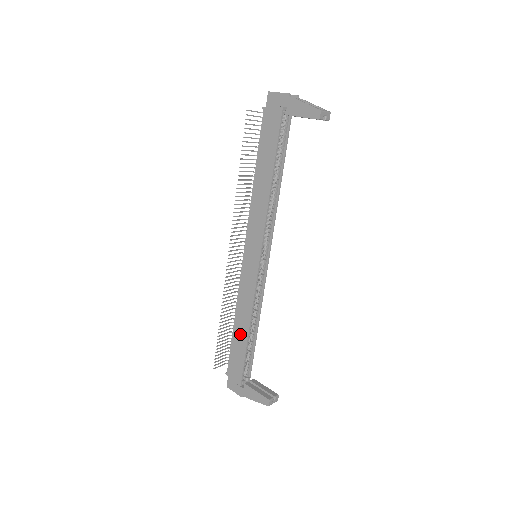
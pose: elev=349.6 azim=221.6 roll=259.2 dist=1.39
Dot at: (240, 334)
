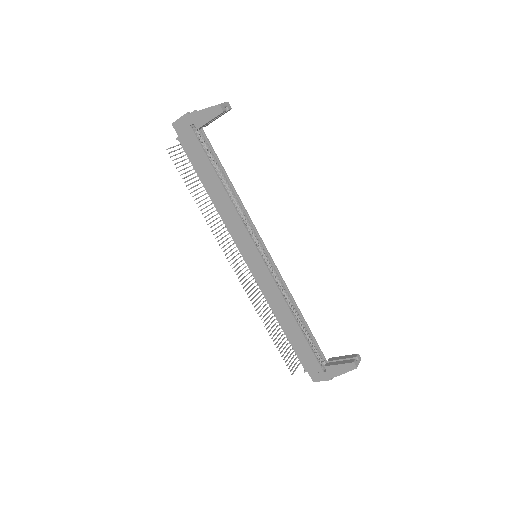
Dot at: (291, 328)
